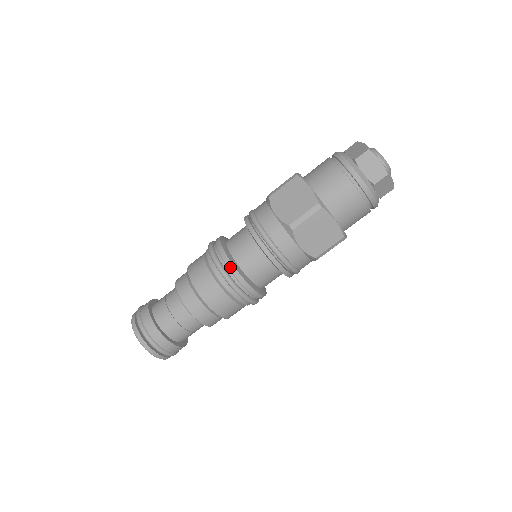
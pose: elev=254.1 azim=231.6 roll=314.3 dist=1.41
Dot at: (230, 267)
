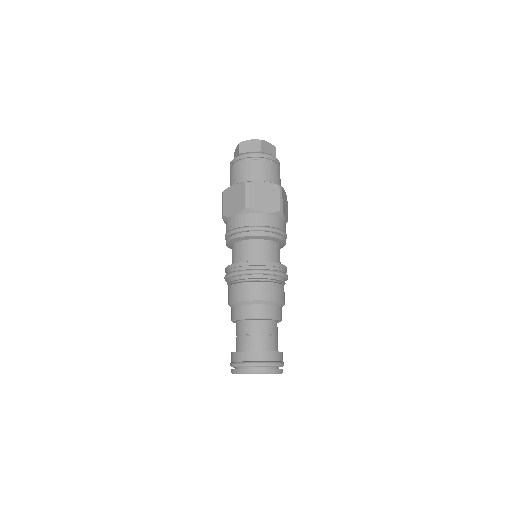
Dot at: (225, 271)
